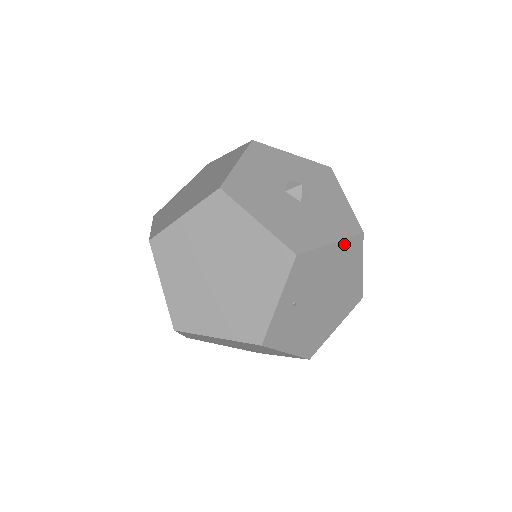
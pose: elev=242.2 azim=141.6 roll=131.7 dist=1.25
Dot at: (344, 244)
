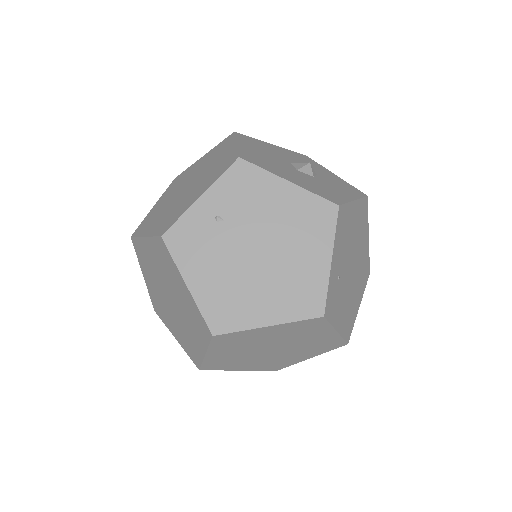
Dot at: (306, 198)
